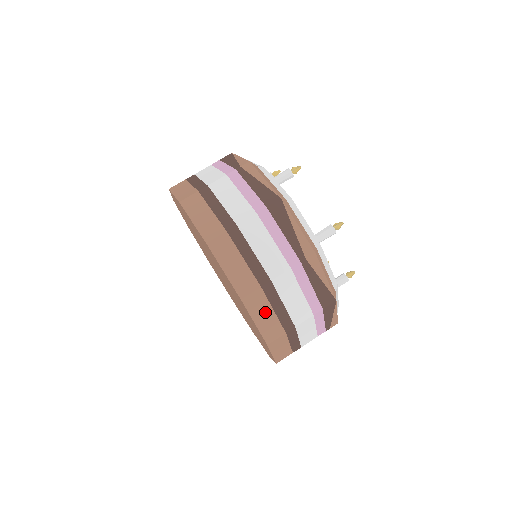
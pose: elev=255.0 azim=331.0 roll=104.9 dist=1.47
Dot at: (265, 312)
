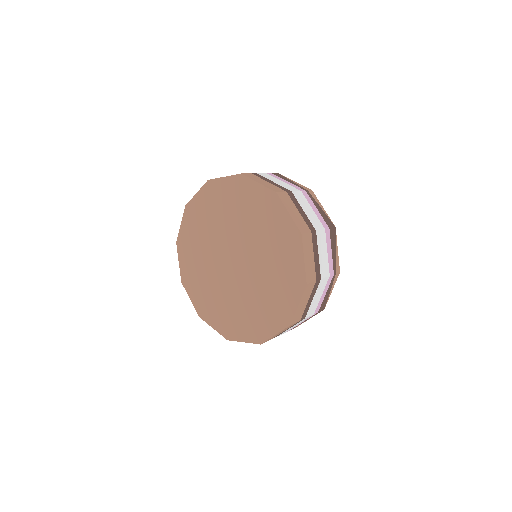
Dot at: (306, 300)
